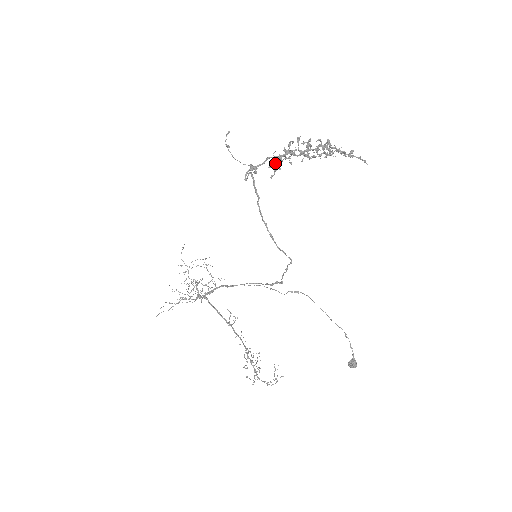
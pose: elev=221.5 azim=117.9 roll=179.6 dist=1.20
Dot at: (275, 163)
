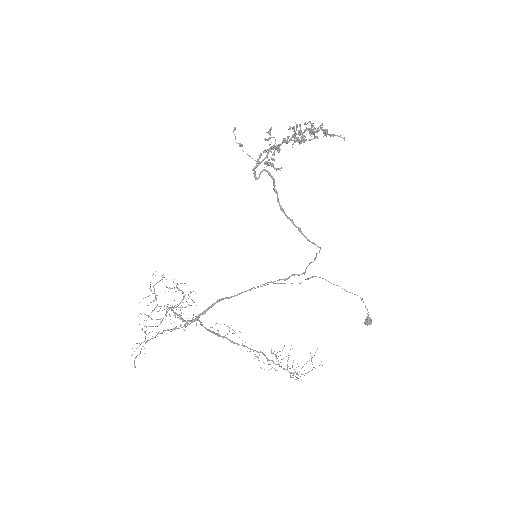
Dot at: (274, 154)
